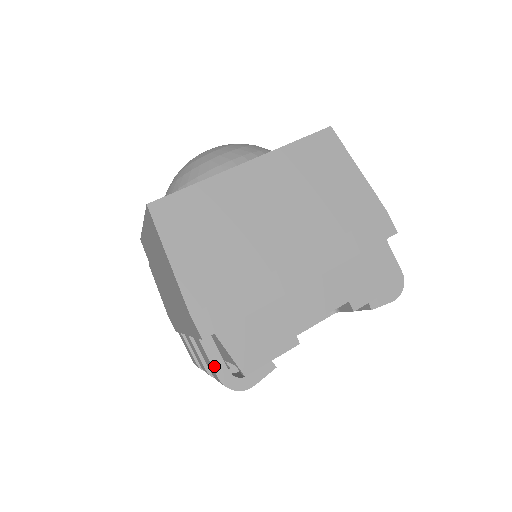
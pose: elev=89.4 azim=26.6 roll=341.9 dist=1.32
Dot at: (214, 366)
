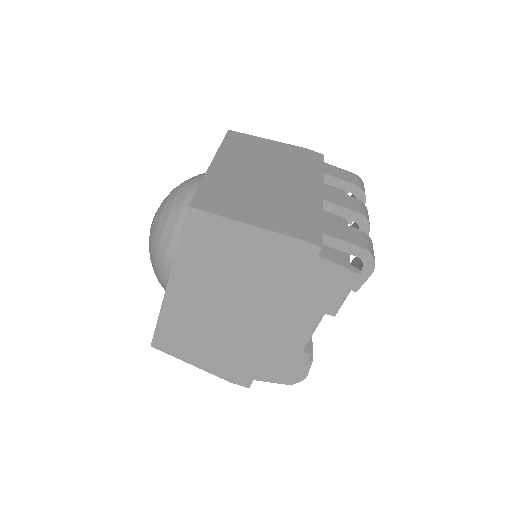
Dot at: occluded
